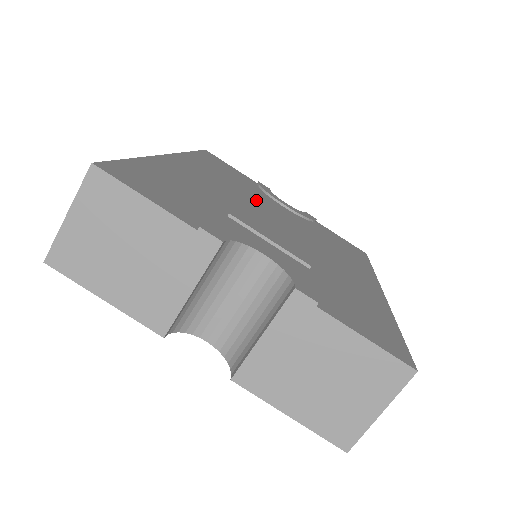
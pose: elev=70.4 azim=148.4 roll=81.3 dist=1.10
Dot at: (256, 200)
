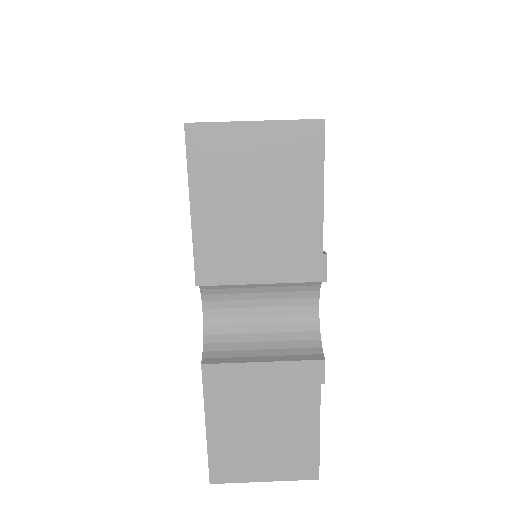
Dot at: occluded
